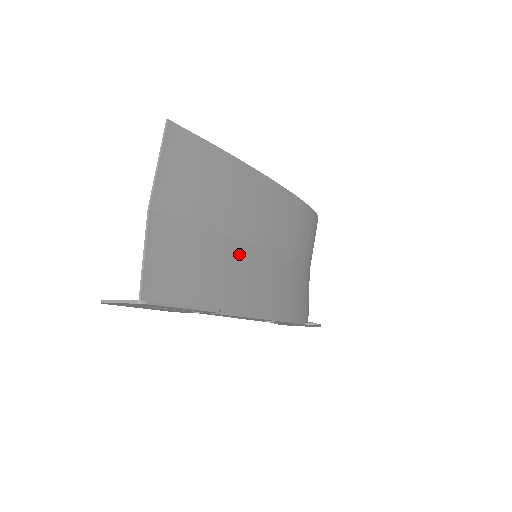
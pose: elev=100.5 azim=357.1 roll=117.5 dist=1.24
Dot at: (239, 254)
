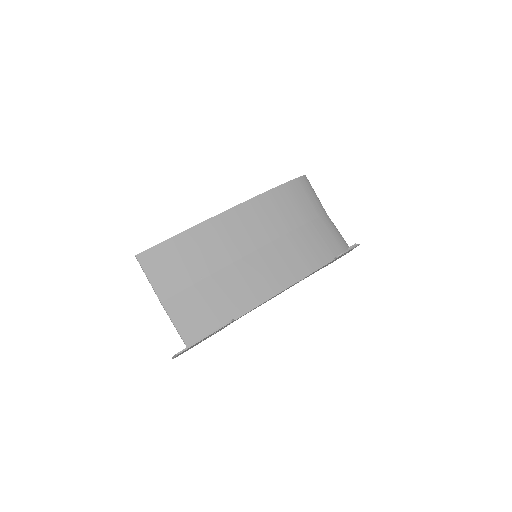
Dot at: (234, 273)
